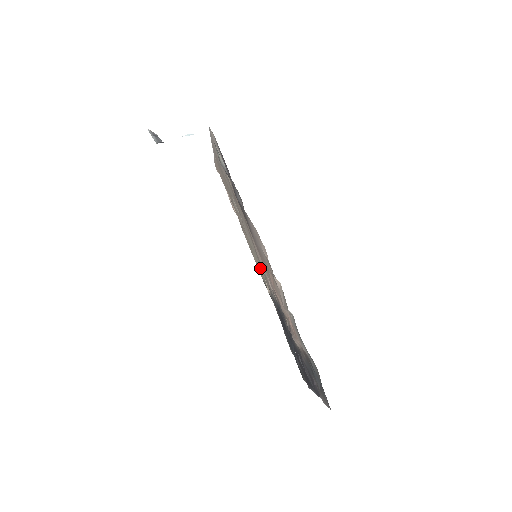
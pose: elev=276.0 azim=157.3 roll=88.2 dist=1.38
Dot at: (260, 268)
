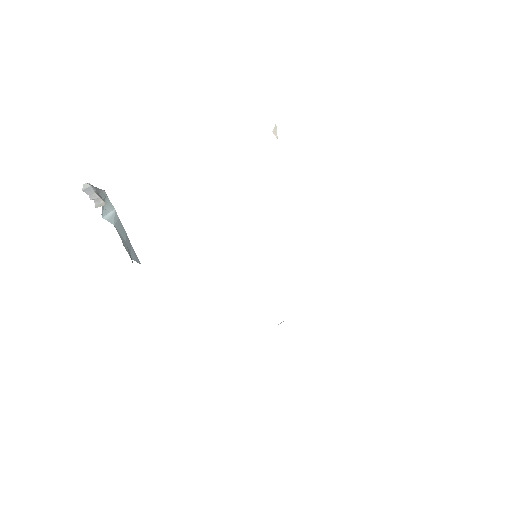
Dot at: occluded
